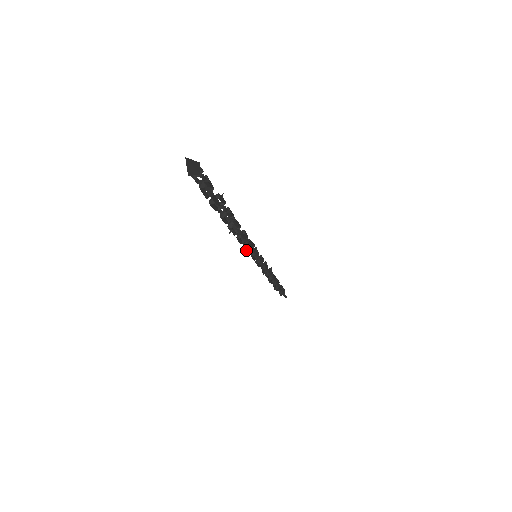
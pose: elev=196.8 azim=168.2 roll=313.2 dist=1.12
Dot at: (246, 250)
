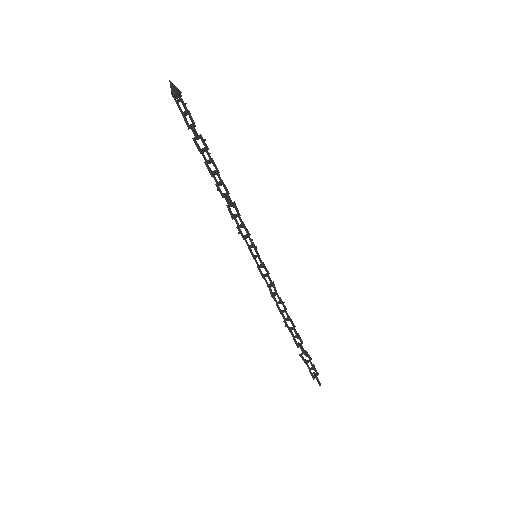
Dot at: (240, 232)
